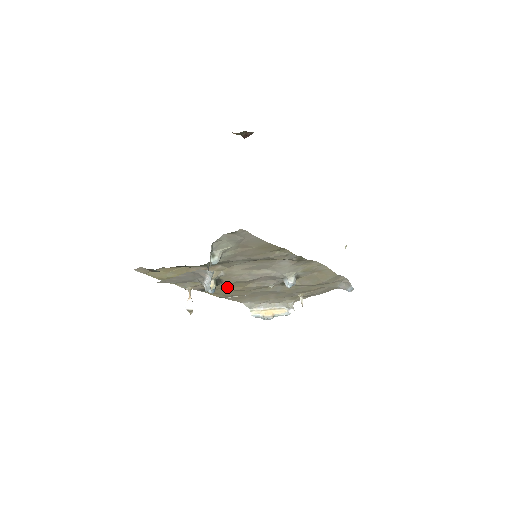
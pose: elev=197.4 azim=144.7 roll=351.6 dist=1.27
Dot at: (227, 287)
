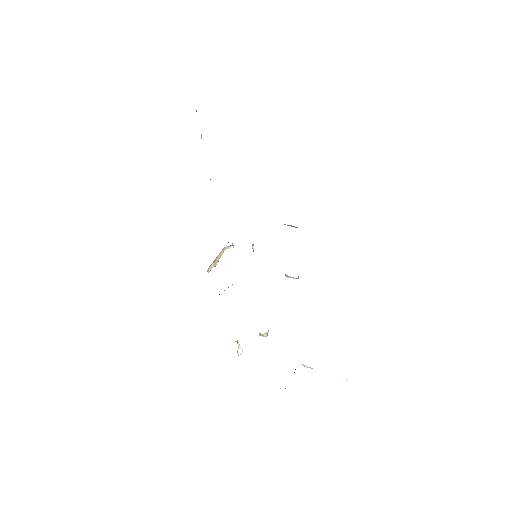
Dot at: occluded
